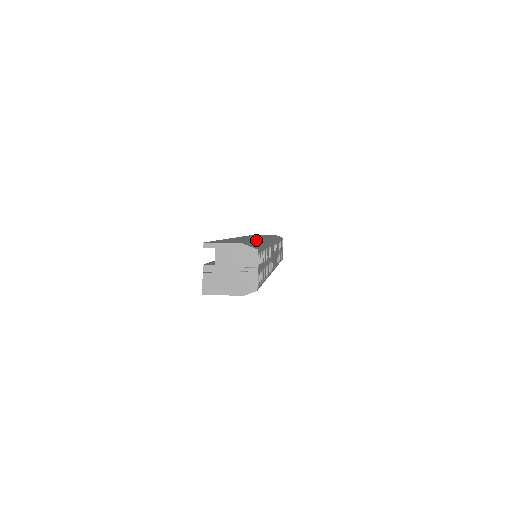
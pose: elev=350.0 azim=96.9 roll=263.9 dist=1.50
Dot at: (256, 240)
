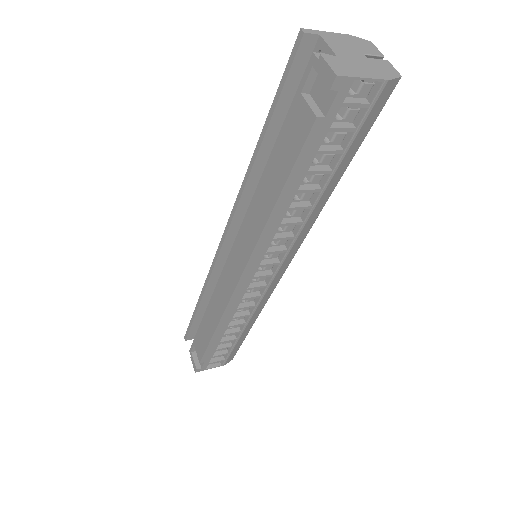
Dot at: occluded
